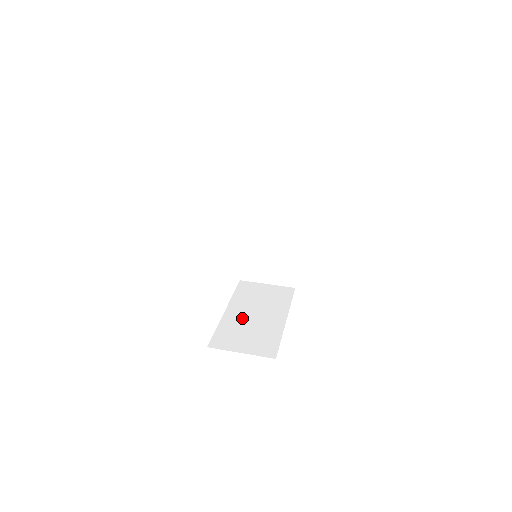
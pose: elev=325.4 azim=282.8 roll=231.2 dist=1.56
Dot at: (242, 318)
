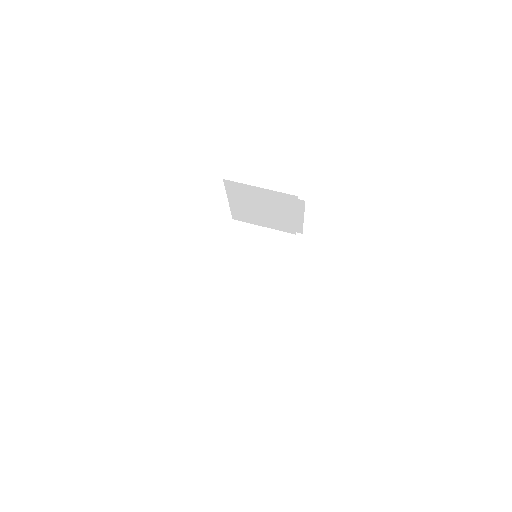
Dot at: (249, 279)
